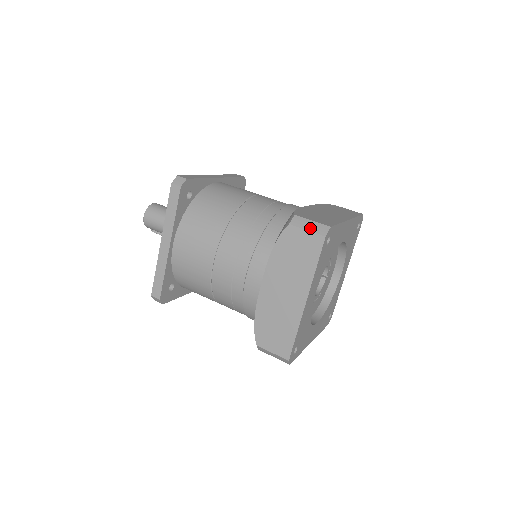
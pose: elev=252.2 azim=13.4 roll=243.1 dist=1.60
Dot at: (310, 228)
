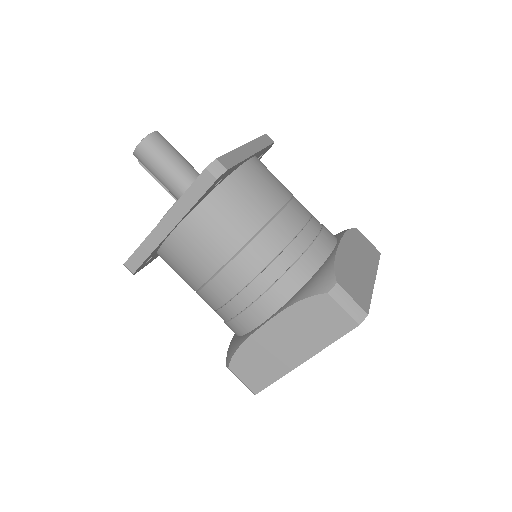
Dot at: (348, 308)
